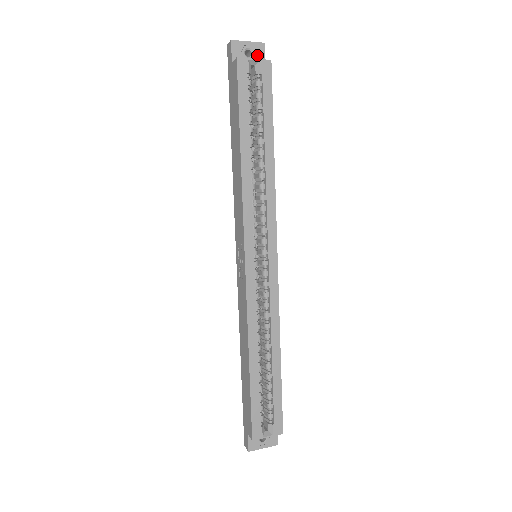
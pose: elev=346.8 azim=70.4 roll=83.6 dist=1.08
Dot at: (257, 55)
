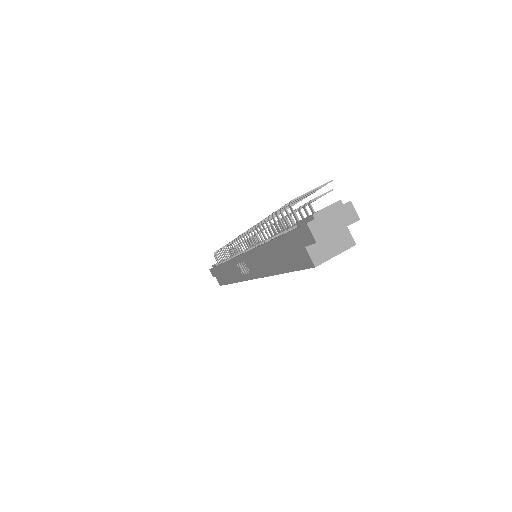
Dot at: occluded
